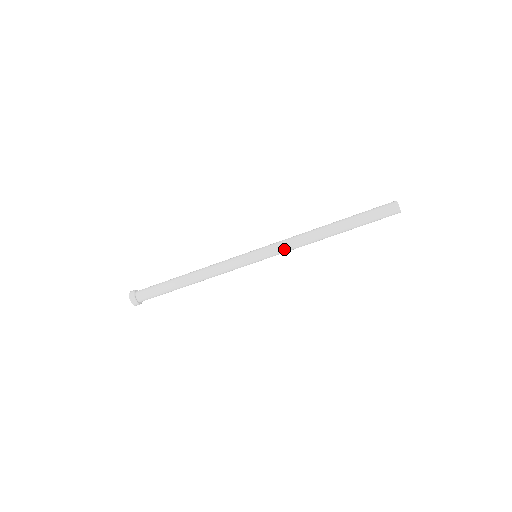
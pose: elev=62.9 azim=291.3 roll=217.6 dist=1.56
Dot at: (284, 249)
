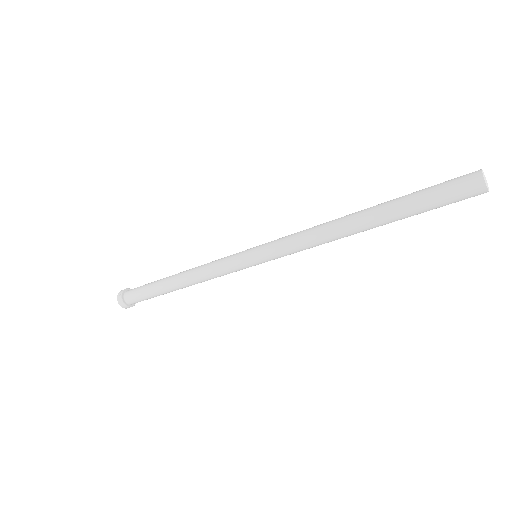
Dot at: (289, 245)
